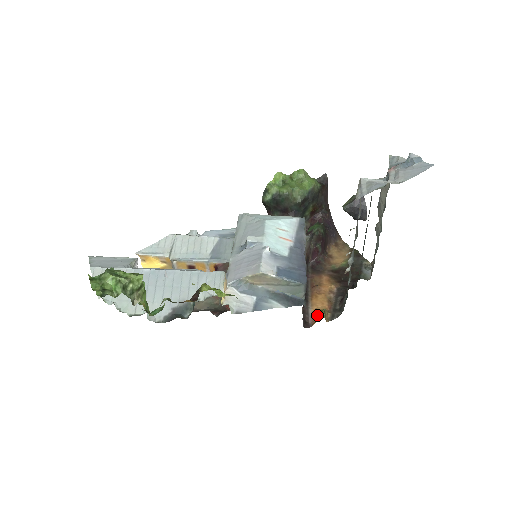
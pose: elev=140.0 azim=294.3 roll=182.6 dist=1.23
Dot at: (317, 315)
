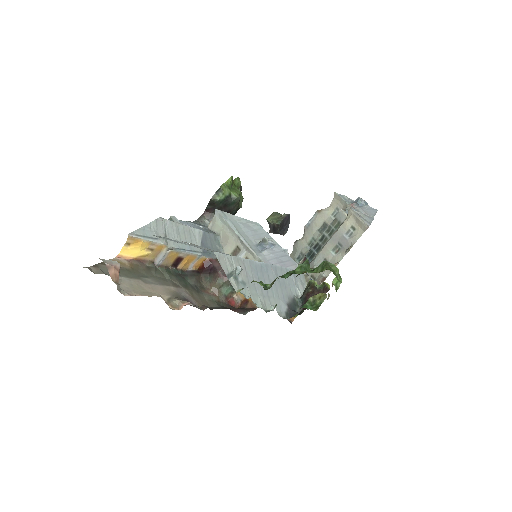
Dot at: occluded
